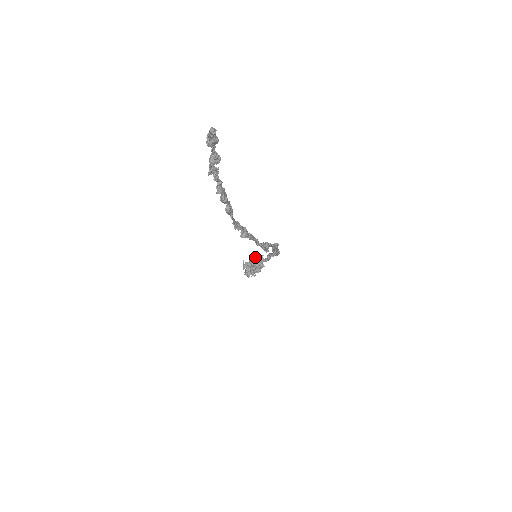
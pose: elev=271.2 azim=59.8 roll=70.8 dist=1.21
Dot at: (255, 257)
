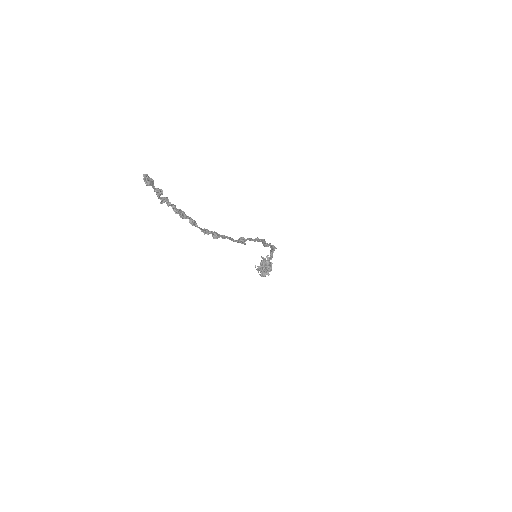
Dot at: occluded
